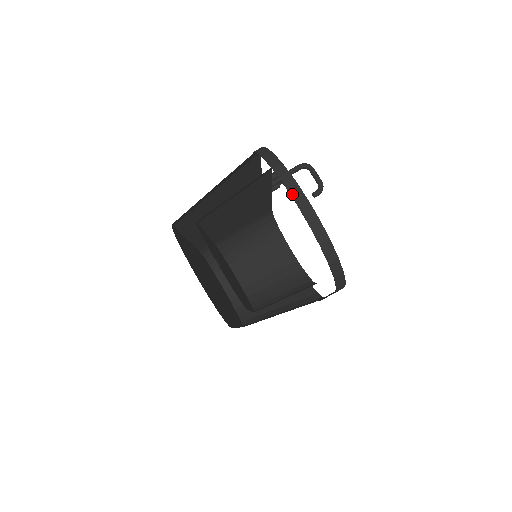
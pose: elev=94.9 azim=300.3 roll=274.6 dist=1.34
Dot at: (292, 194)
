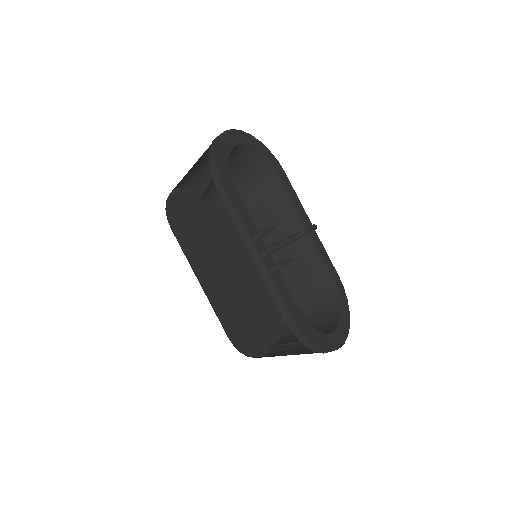
Dot at: occluded
